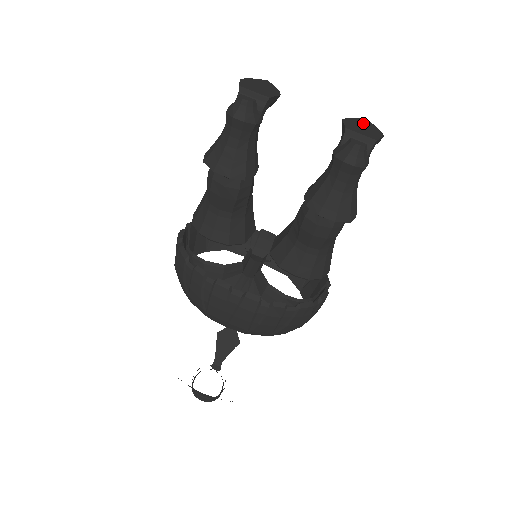
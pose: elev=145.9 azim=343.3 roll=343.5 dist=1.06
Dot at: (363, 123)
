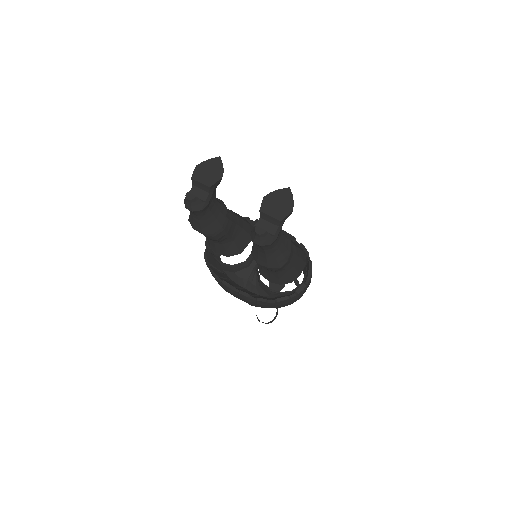
Dot at: (282, 196)
